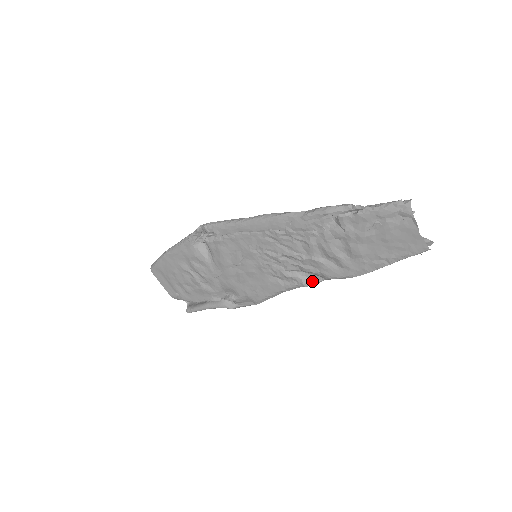
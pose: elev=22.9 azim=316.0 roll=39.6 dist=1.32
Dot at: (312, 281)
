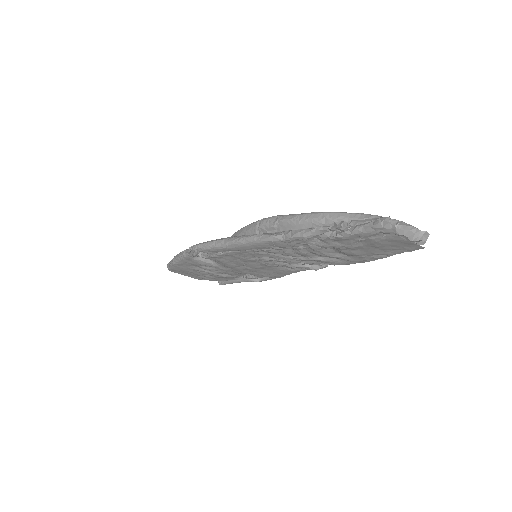
Dot at: occluded
